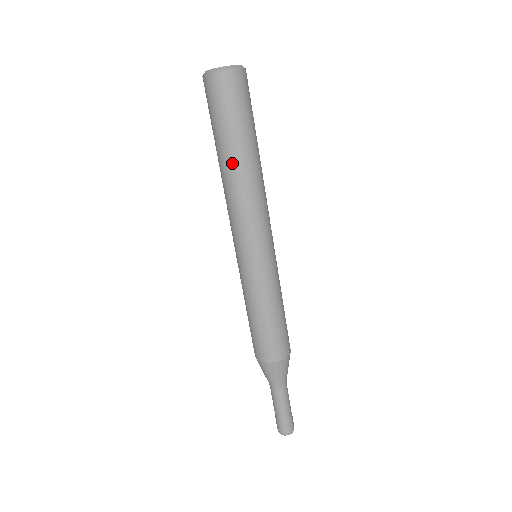
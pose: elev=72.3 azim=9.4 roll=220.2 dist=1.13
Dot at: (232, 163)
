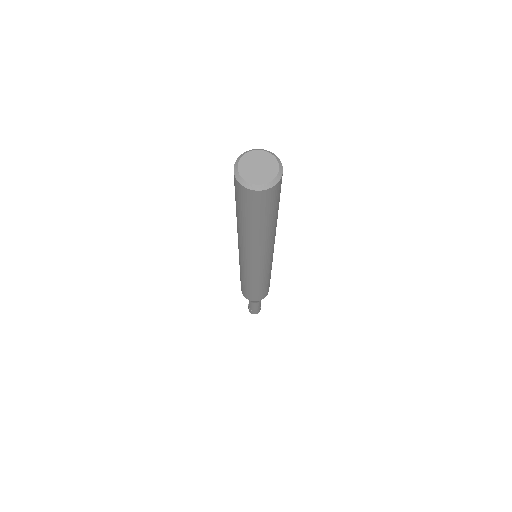
Dot at: (240, 226)
